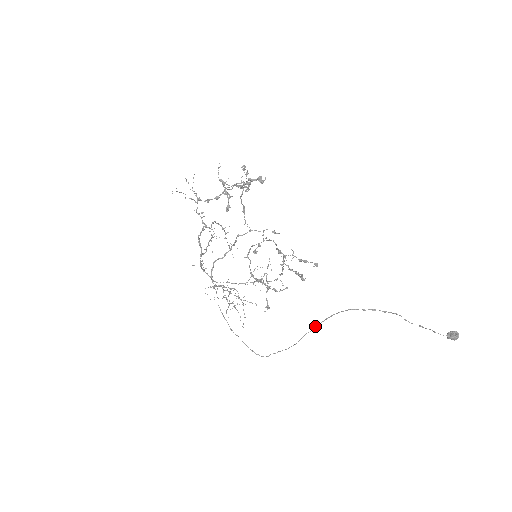
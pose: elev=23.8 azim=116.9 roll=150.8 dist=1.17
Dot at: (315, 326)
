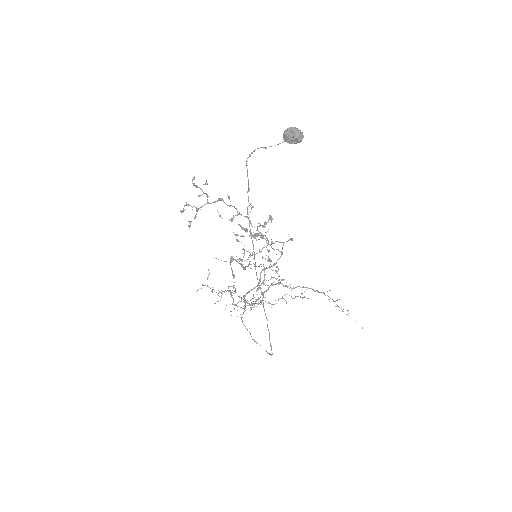
Dot at: (255, 262)
